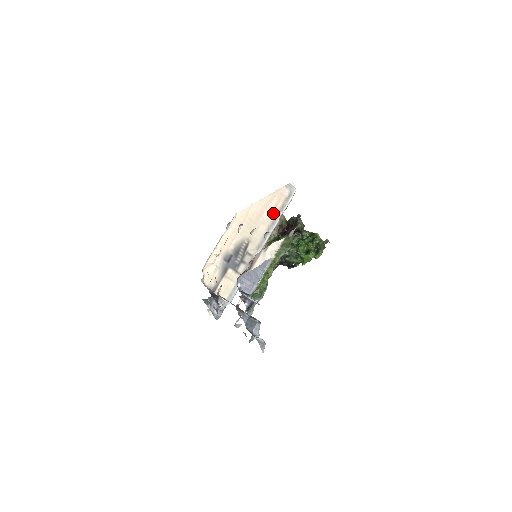
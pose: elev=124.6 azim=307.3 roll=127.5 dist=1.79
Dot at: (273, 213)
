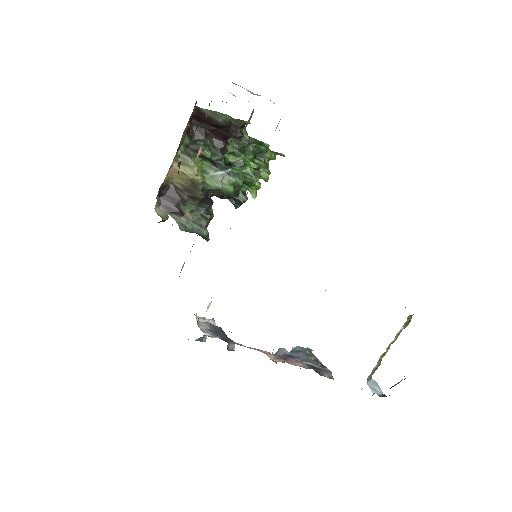
Dot at: occluded
